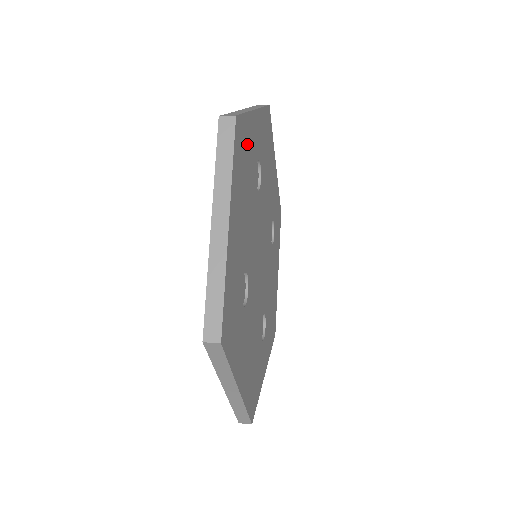
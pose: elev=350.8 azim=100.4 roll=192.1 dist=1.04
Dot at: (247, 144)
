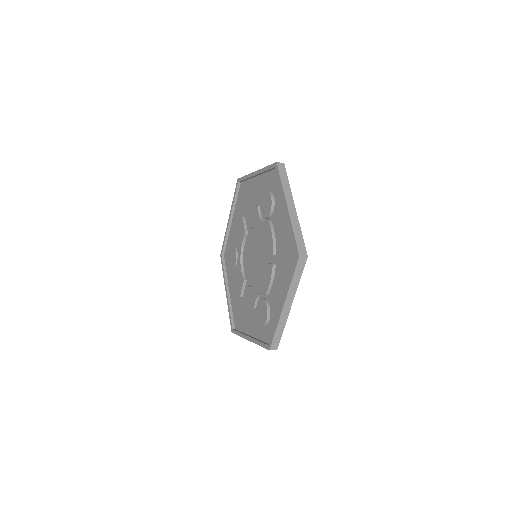
Dot at: occluded
